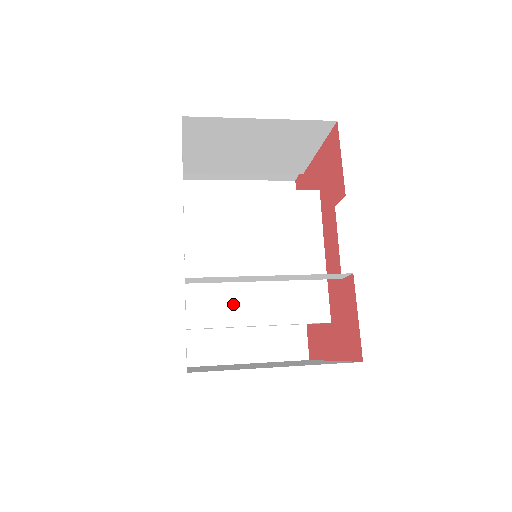
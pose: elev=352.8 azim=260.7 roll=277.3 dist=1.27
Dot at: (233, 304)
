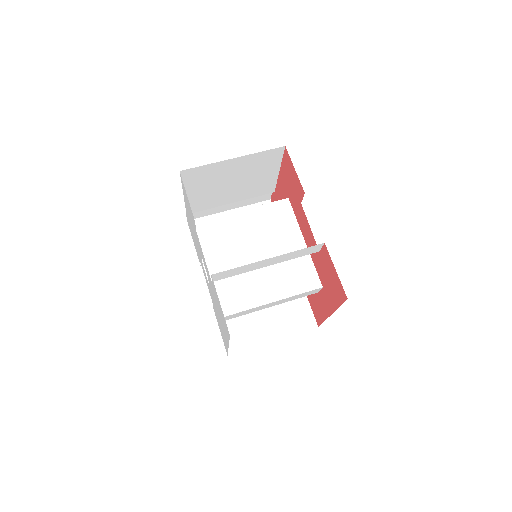
Dot at: (249, 292)
